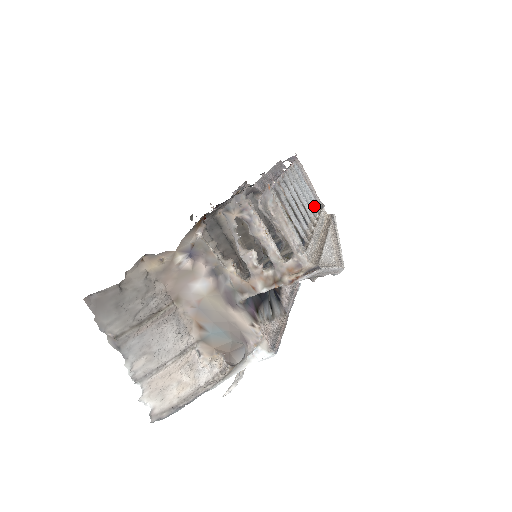
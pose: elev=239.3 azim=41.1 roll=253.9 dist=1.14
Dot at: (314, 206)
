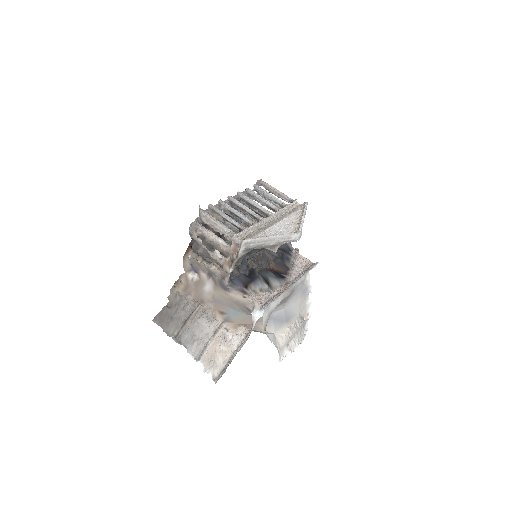
Dot at: (280, 204)
